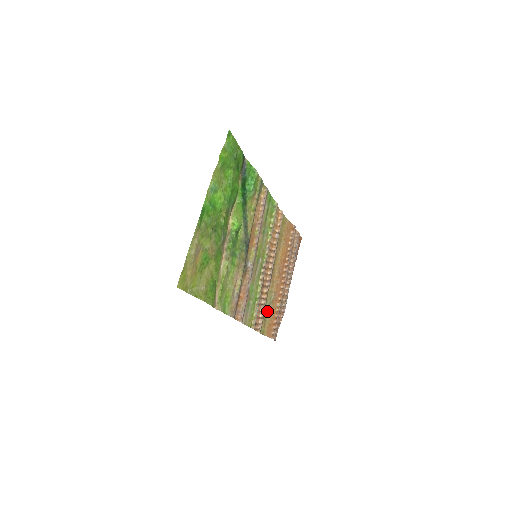
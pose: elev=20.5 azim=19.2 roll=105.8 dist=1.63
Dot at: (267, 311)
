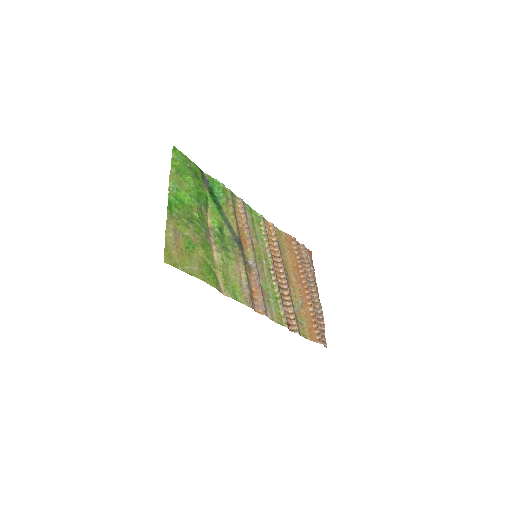
Dot at: (299, 315)
